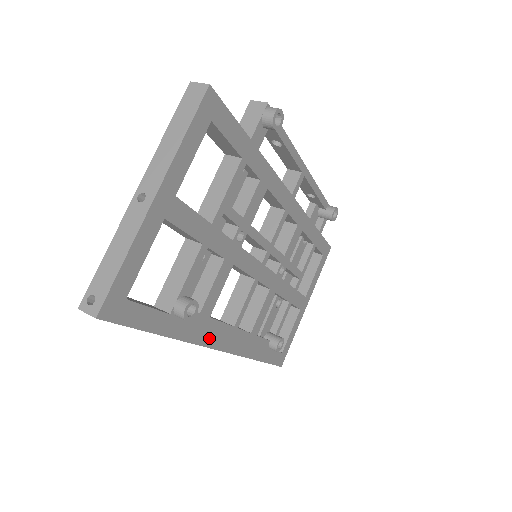
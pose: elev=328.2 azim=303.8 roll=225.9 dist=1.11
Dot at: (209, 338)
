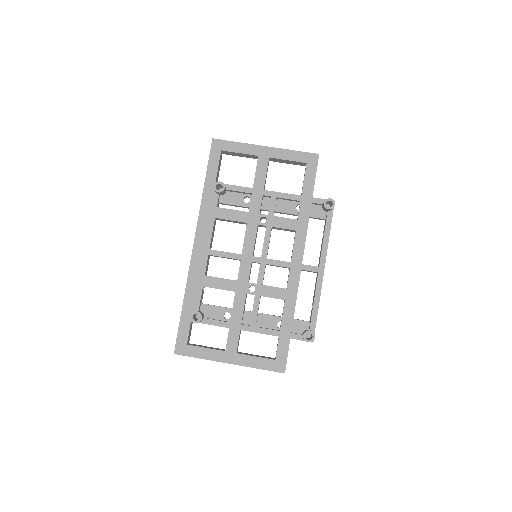
Dot at: (202, 225)
